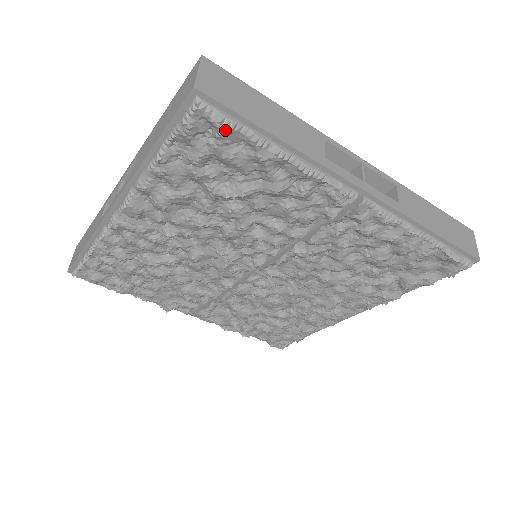
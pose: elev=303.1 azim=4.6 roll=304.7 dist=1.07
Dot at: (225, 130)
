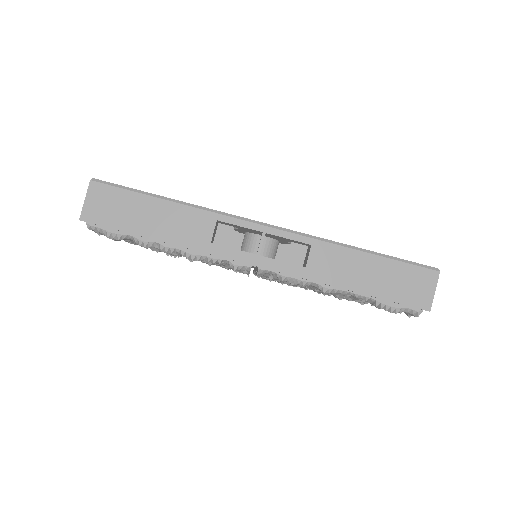
Dot at: (116, 240)
